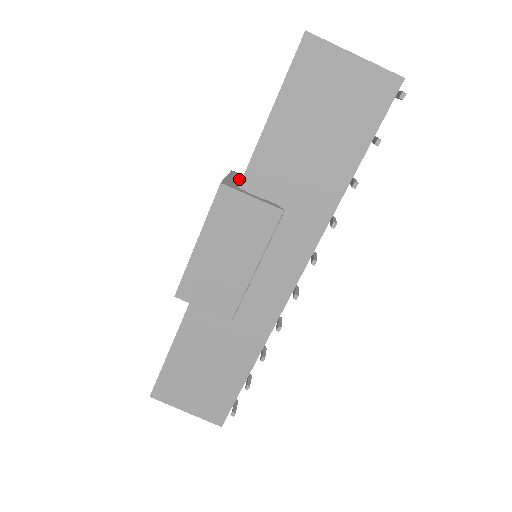
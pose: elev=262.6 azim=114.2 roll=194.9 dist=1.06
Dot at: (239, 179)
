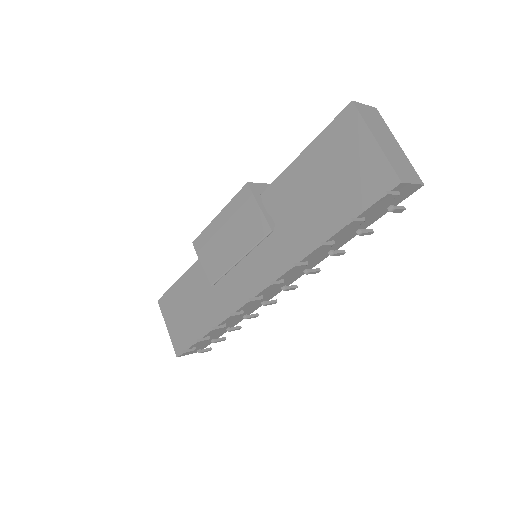
Dot at: occluded
